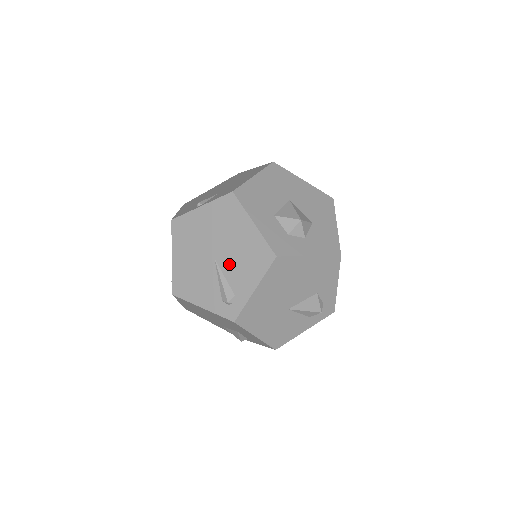
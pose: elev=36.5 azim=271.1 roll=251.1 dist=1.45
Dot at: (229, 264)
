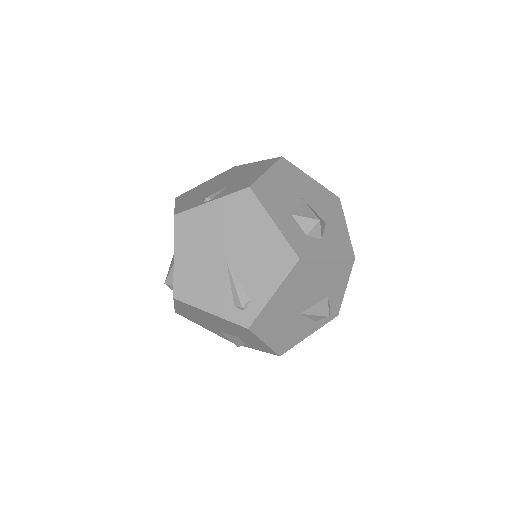
Dot at: (243, 266)
